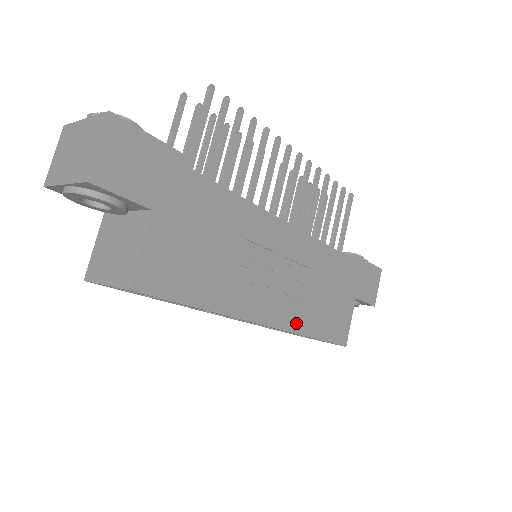
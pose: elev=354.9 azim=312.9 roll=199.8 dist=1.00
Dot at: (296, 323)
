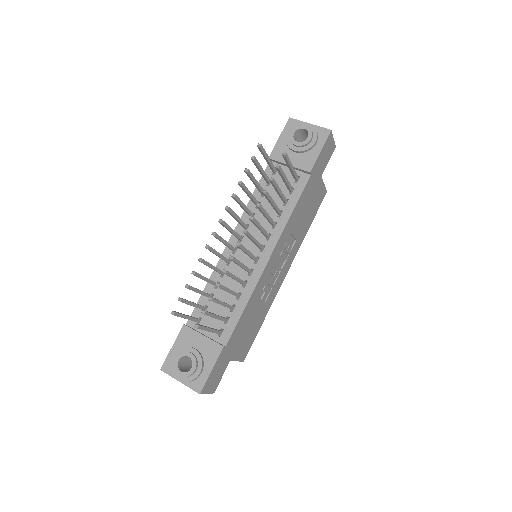
Dot at: (297, 248)
